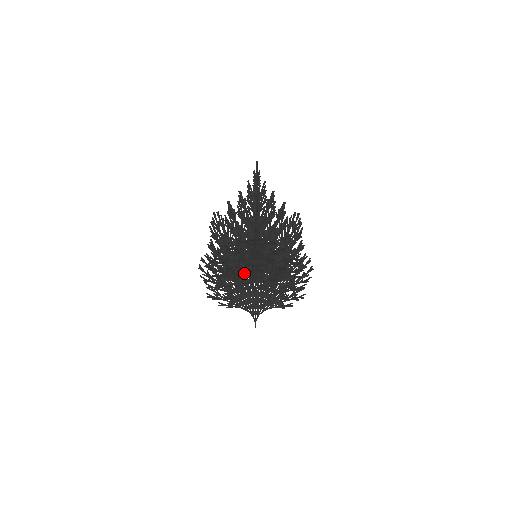
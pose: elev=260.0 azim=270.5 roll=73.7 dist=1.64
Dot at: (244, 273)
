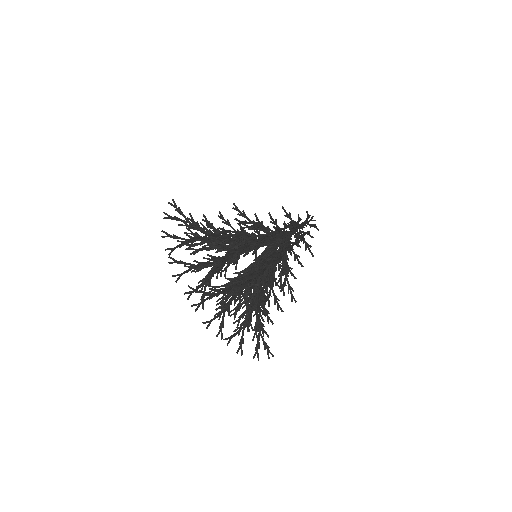
Dot at: occluded
